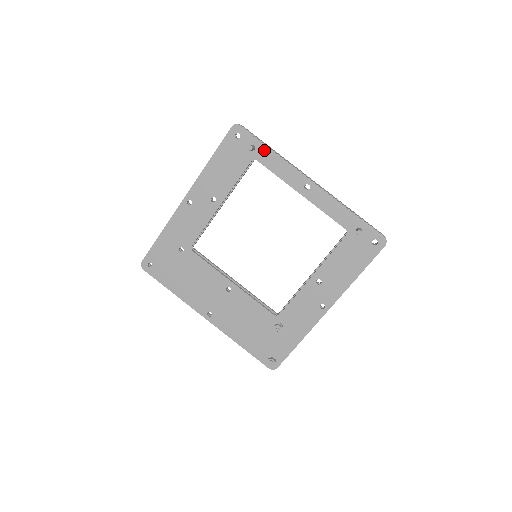
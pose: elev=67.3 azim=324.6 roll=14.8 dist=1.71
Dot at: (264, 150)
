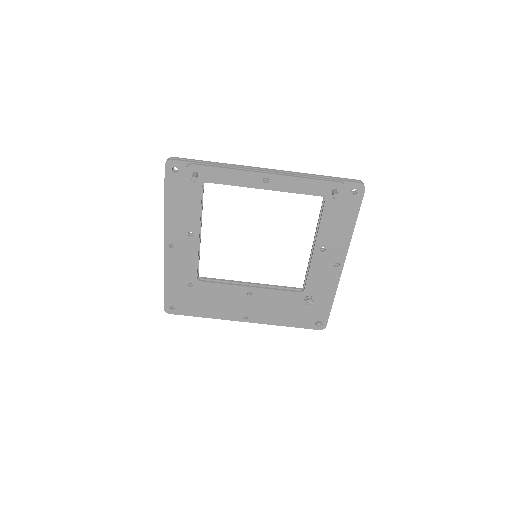
Dot at: (207, 171)
